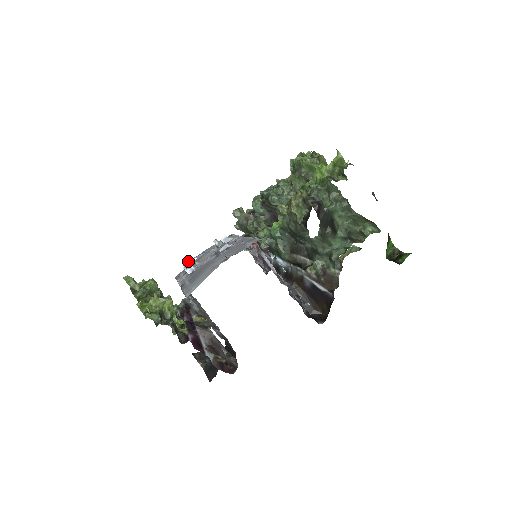
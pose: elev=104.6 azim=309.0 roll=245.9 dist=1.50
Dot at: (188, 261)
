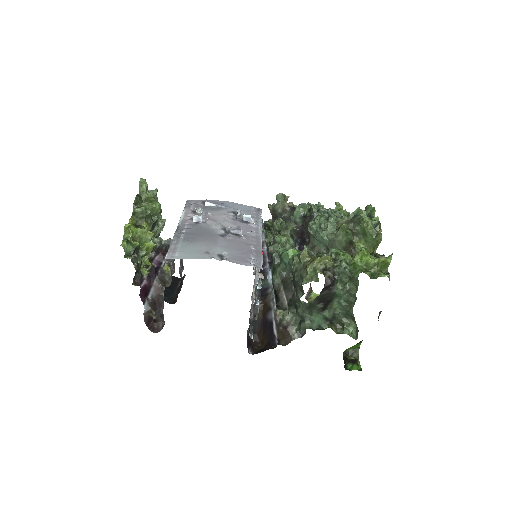
Dot at: (207, 201)
